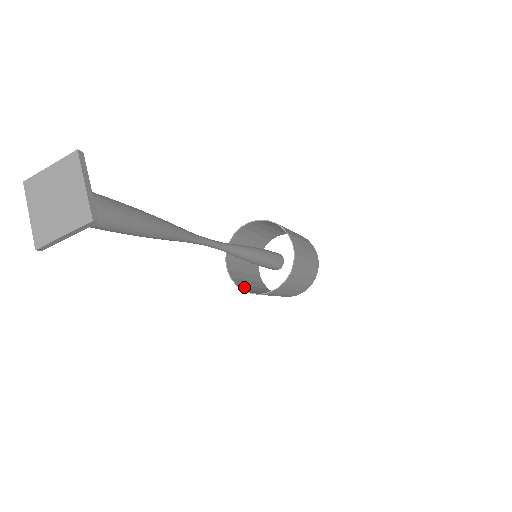
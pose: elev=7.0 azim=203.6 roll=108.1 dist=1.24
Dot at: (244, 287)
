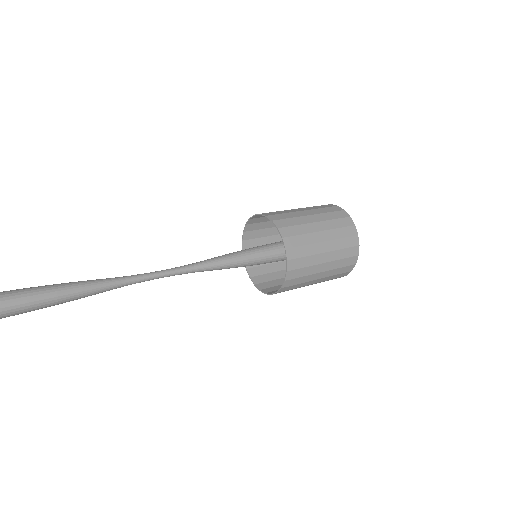
Dot at: (272, 288)
